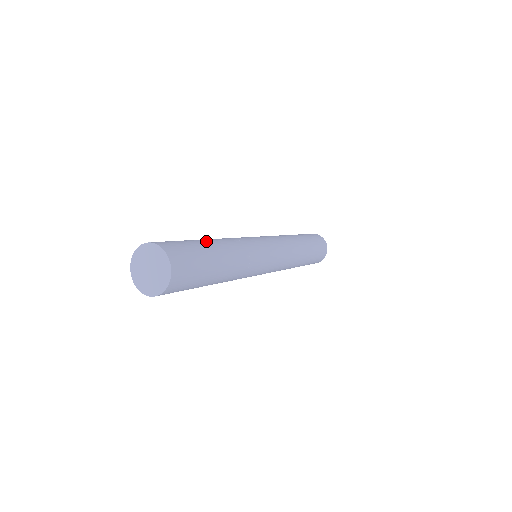
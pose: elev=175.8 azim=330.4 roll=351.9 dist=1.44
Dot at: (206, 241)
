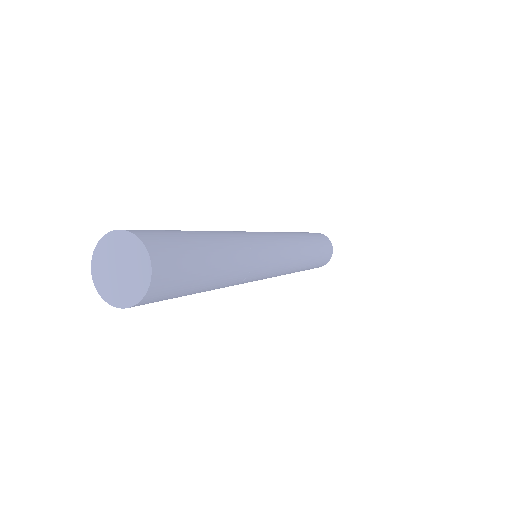
Dot at: (195, 231)
